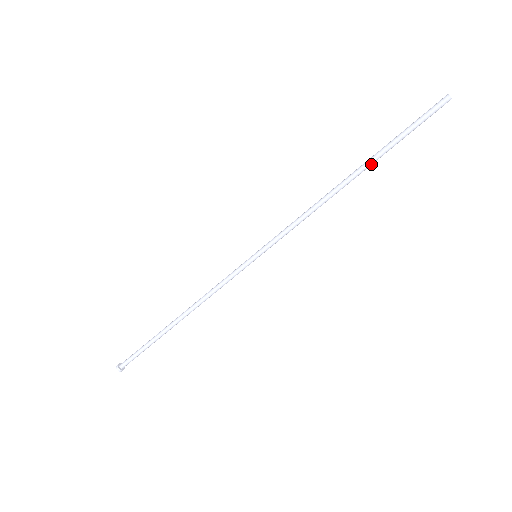
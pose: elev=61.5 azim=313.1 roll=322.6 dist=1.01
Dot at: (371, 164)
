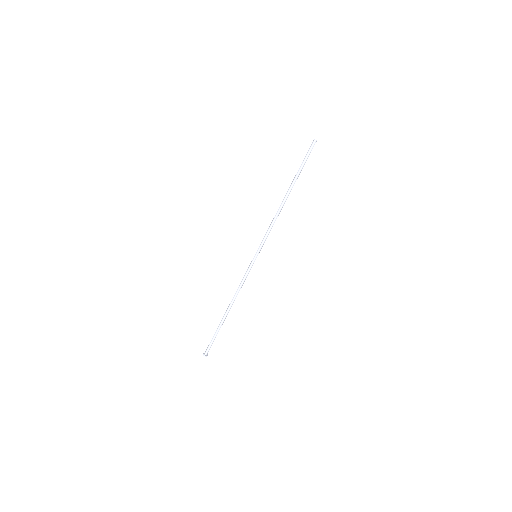
Dot at: (293, 185)
